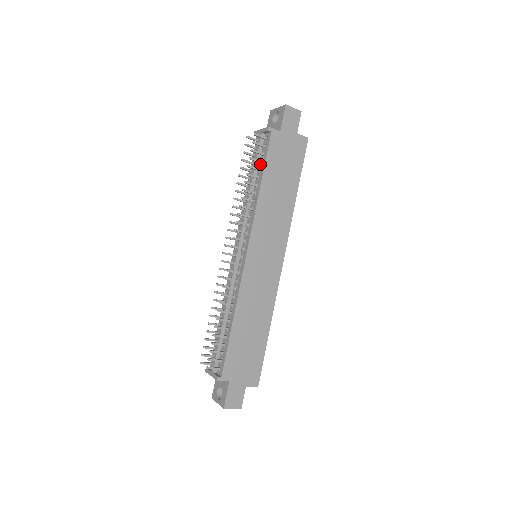
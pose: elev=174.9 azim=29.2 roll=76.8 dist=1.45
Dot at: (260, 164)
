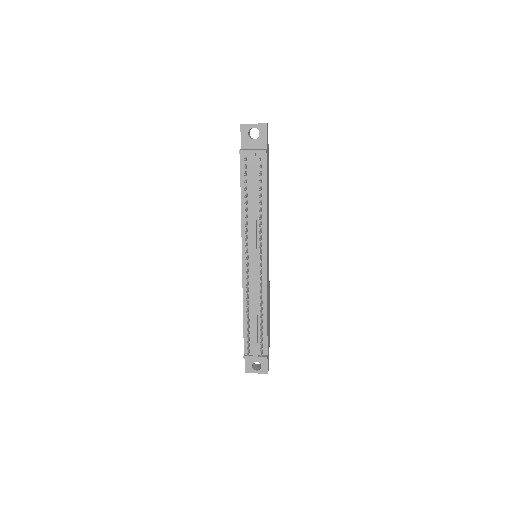
Dot at: occluded
